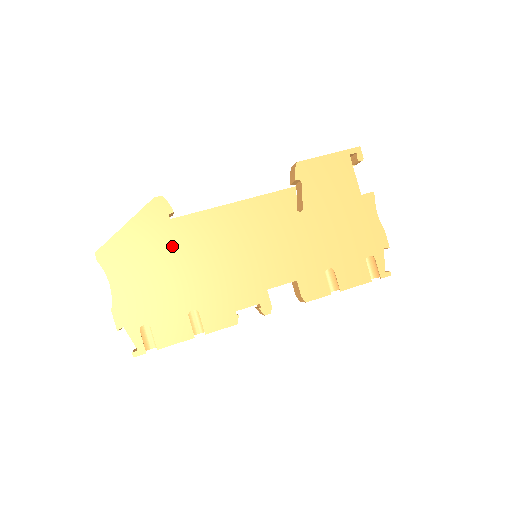
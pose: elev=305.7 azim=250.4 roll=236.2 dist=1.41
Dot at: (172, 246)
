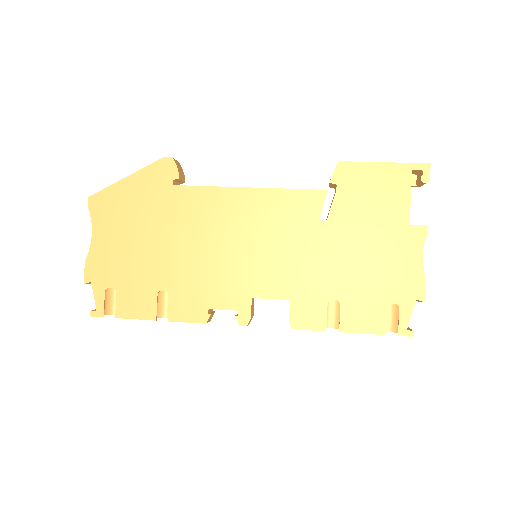
Dot at: (165, 215)
